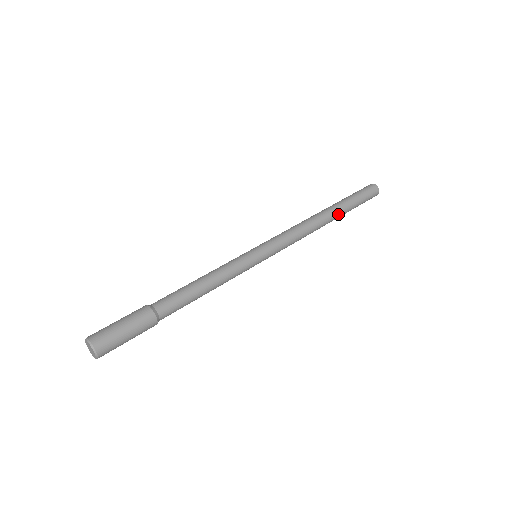
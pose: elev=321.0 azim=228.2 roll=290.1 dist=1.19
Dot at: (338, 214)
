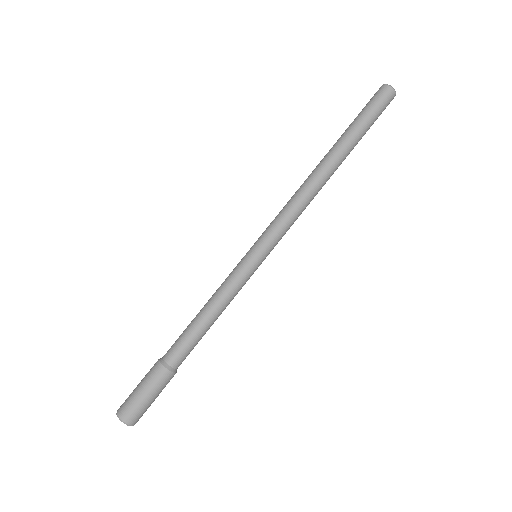
Dot at: (344, 159)
